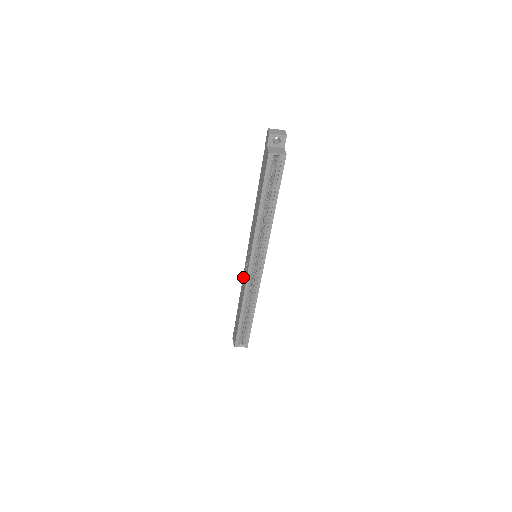
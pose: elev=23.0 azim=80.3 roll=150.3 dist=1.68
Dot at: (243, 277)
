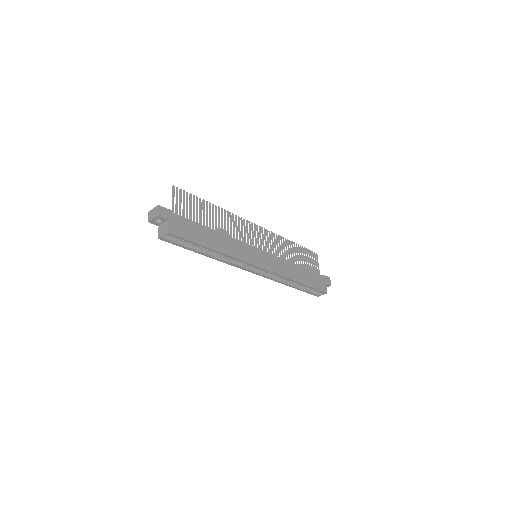
Dot at: occluded
